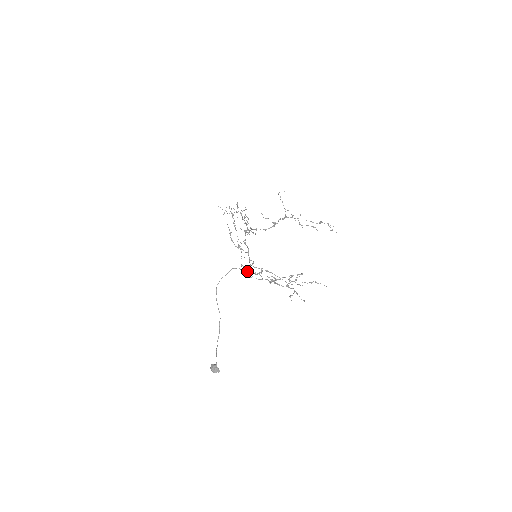
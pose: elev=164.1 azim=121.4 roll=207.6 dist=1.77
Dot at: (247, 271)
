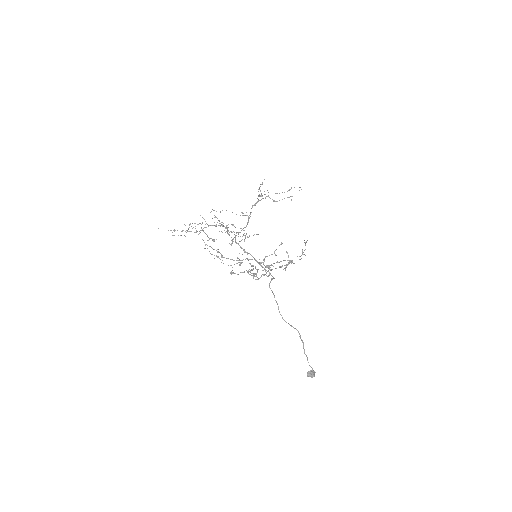
Dot at: (254, 275)
